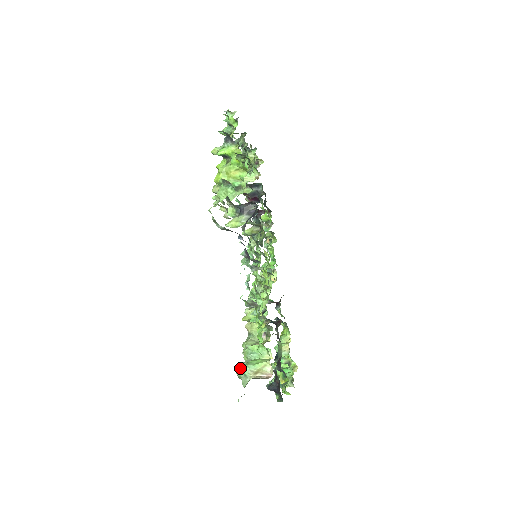
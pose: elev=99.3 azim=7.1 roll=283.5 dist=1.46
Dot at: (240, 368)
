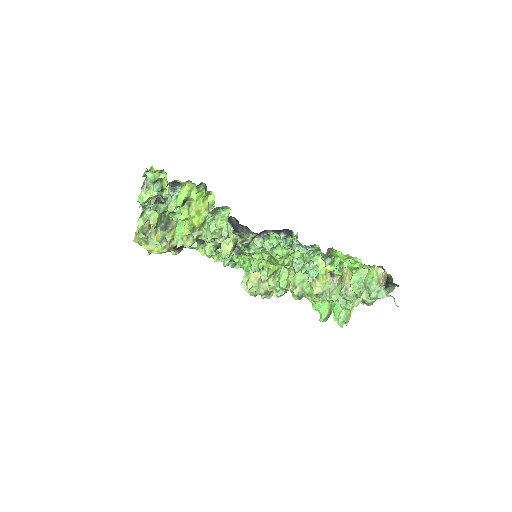
Dot at: (367, 296)
